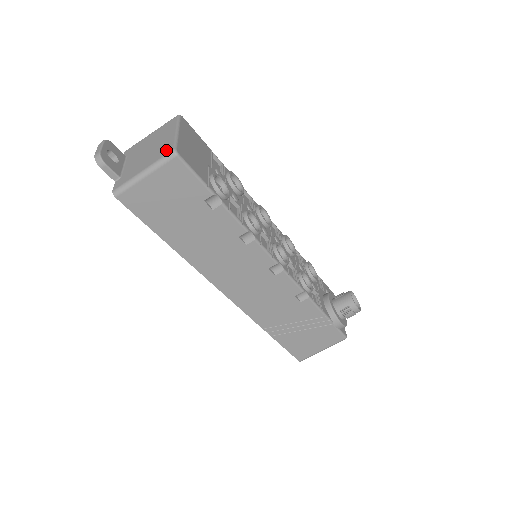
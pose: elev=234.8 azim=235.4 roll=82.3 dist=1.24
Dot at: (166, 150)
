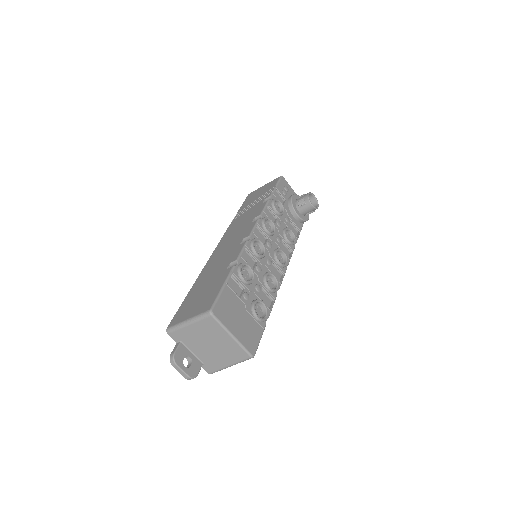
Dot at: (241, 355)
